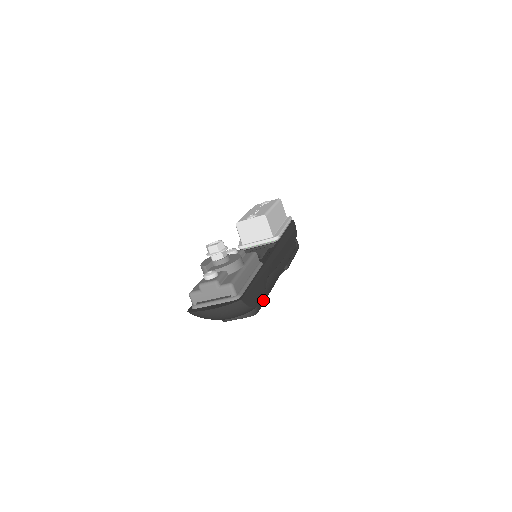
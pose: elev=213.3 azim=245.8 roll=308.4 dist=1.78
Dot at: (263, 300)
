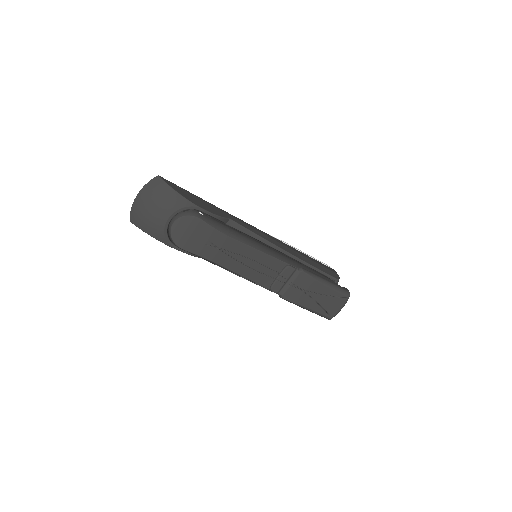
Dot at: (220, 227)
